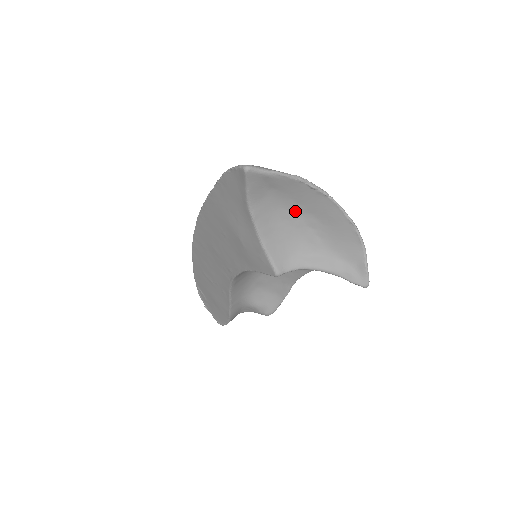
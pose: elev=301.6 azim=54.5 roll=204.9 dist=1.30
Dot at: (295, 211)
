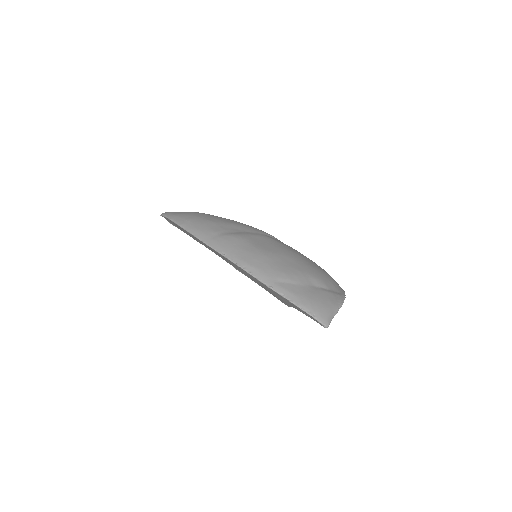
Dot at: occluded
